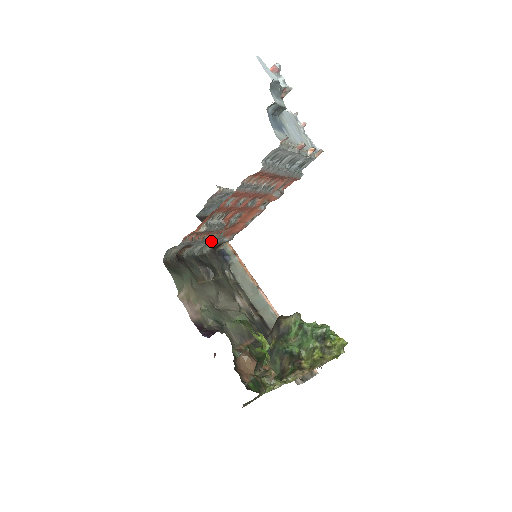
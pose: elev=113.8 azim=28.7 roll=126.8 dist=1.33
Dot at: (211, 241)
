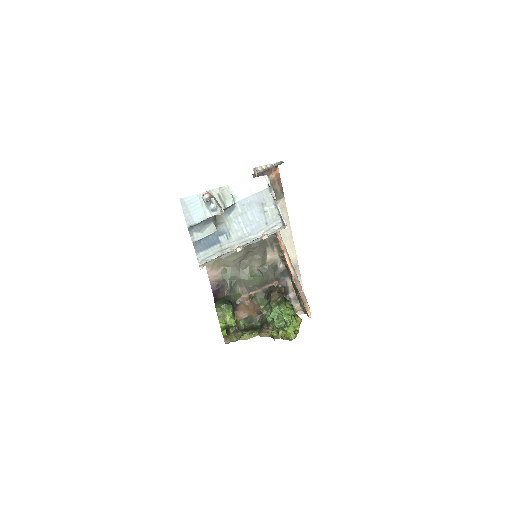
Dot at: occluded
